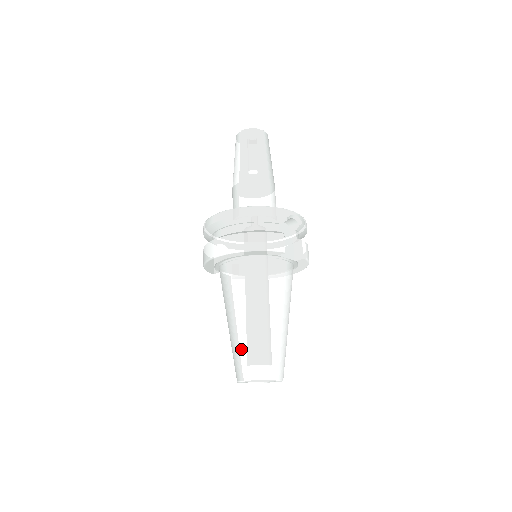
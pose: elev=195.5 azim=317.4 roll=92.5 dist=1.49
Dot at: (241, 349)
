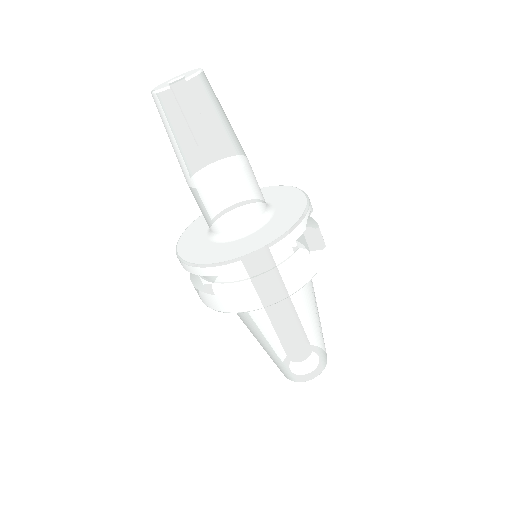
Dot at: (289, 364)
